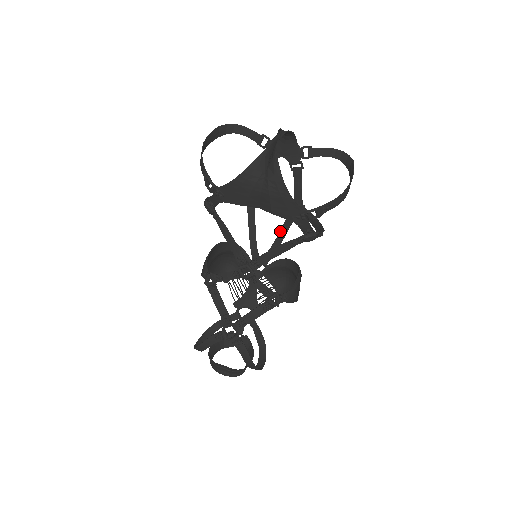
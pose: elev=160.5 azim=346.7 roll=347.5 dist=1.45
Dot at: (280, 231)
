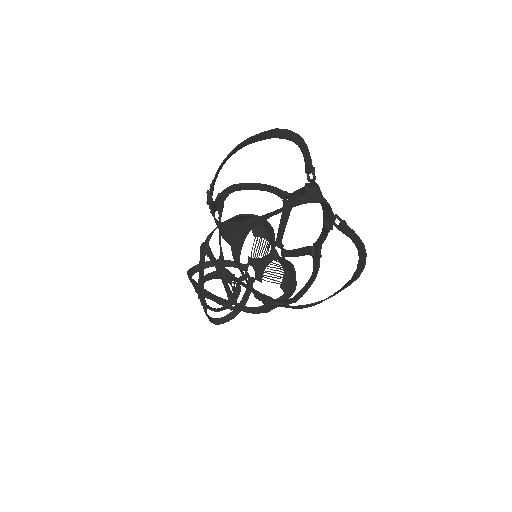
Dot at: (300, 248)
